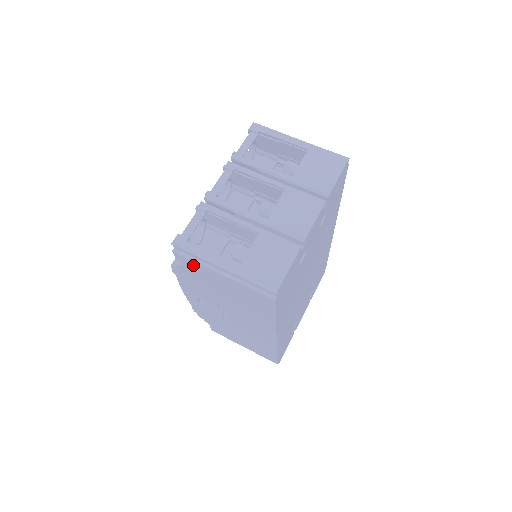
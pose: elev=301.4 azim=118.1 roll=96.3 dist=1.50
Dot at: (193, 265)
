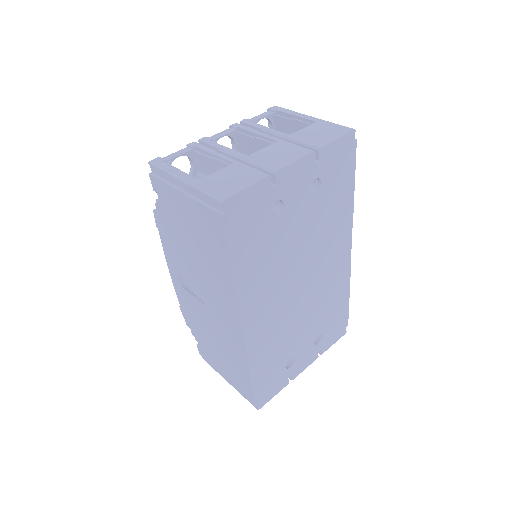
Dot at: (164, 192)
